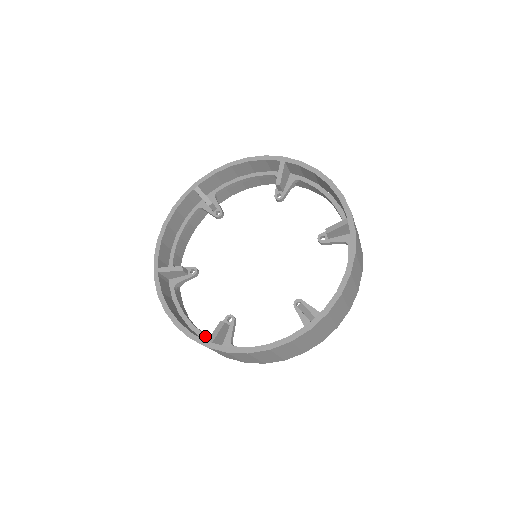
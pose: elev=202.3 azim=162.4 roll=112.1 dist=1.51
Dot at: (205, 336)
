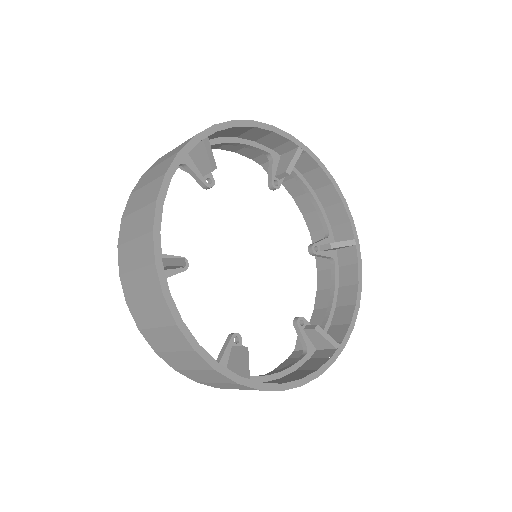
Dot at: occluded
